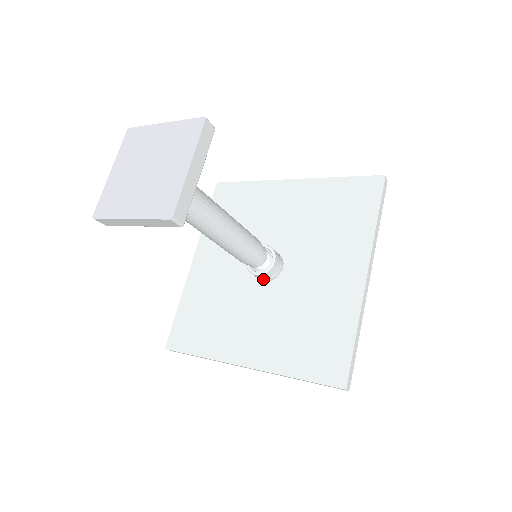
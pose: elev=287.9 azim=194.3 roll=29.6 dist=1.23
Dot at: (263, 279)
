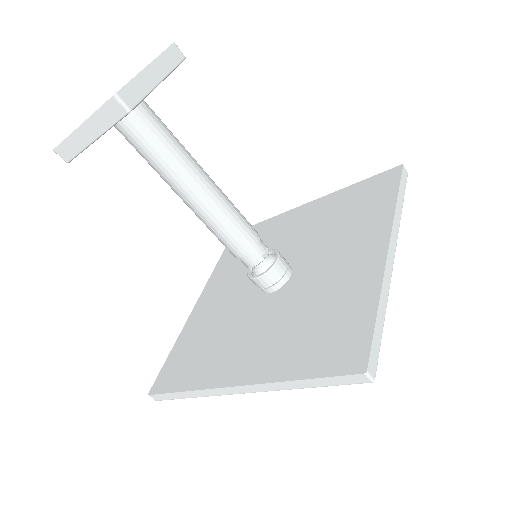
Dot at: (267, 288)
